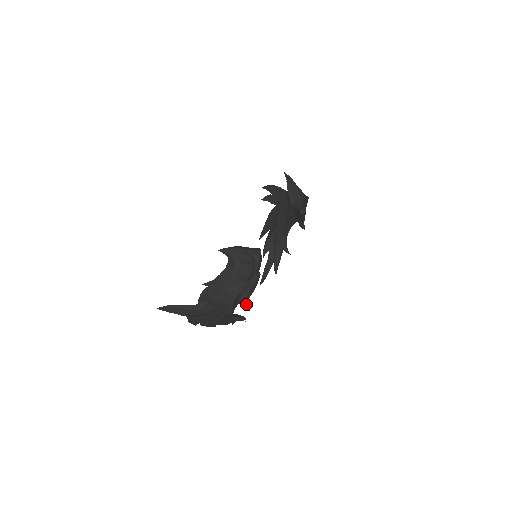
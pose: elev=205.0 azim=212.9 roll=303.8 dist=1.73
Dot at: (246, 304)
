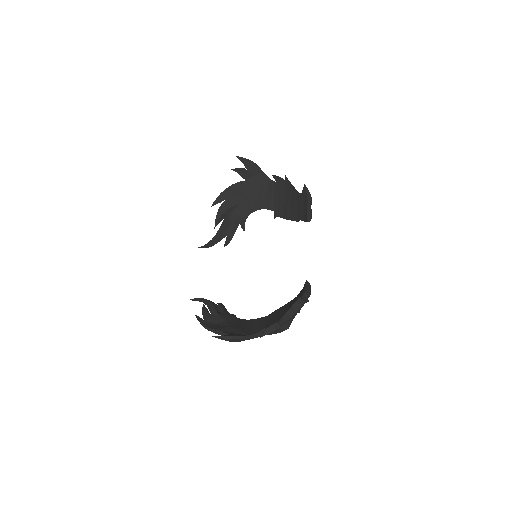
Dot at: occluded
